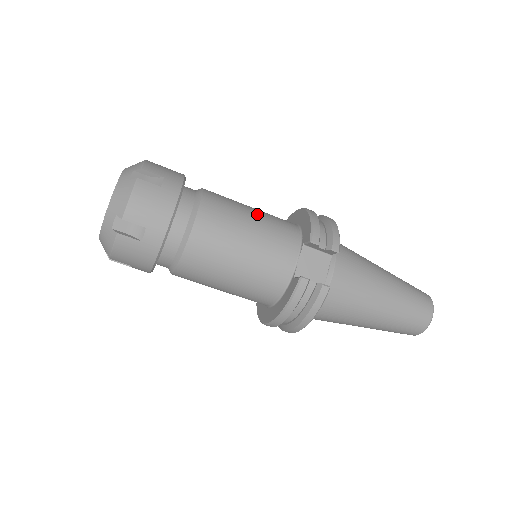
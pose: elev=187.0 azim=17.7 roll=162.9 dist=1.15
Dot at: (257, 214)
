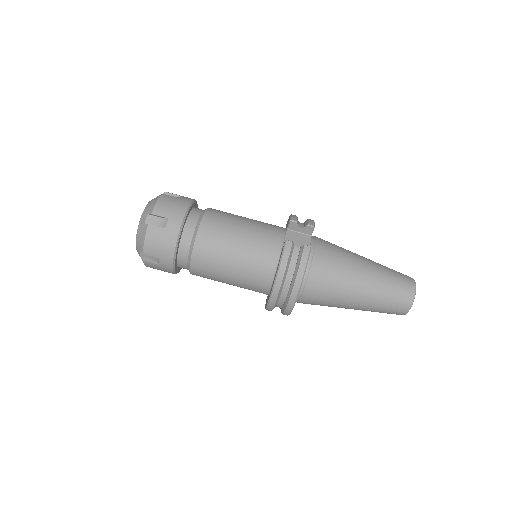
Dot at: occluded
